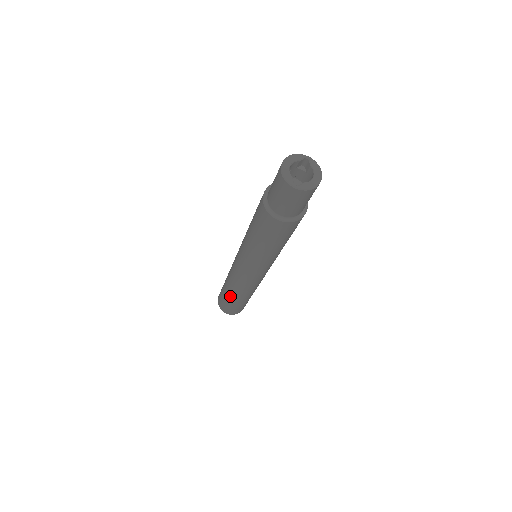
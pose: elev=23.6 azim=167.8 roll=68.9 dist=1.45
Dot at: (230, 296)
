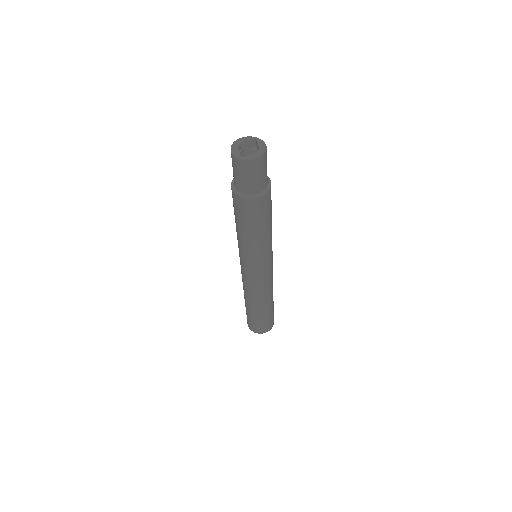
Dot at: (249, 307)
